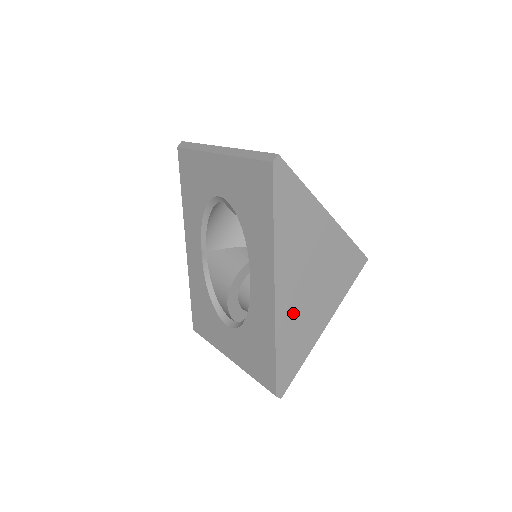
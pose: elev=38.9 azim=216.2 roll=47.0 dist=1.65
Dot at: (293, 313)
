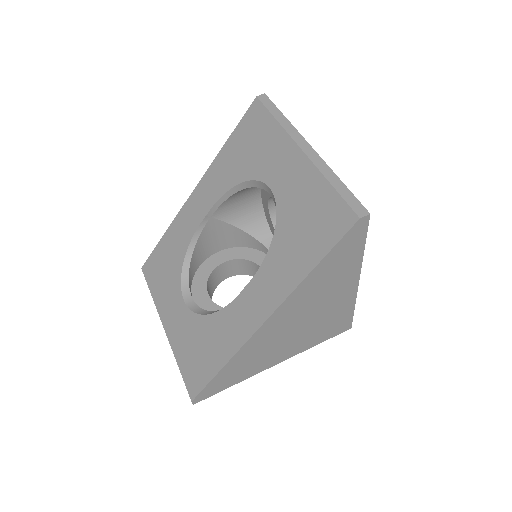
Dot at: (262, 345)
